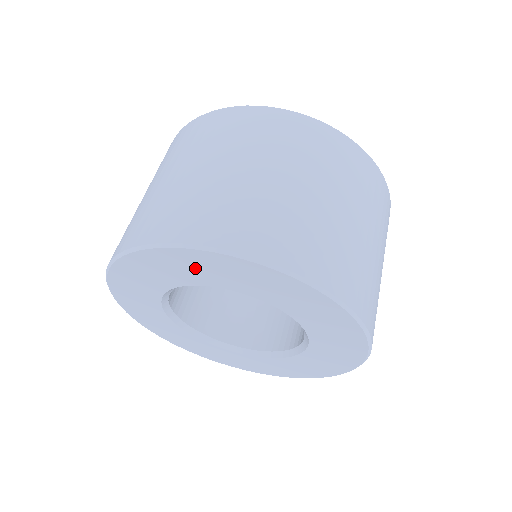
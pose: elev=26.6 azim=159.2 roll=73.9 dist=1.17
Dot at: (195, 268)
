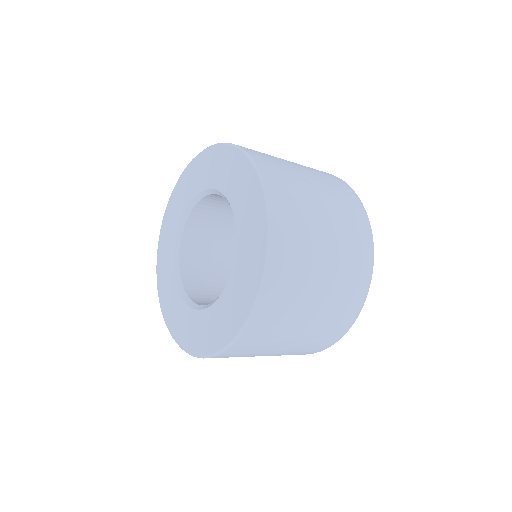
Dot at: (197, 175)
